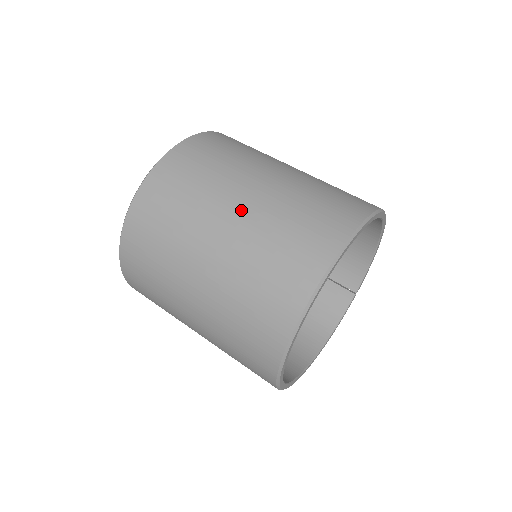
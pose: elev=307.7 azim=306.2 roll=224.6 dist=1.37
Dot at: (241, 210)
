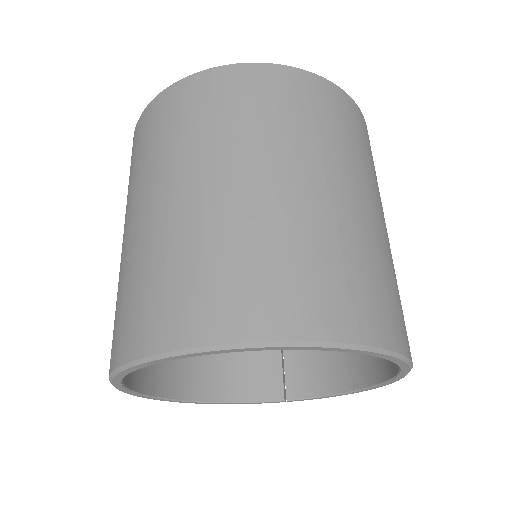
Dot at: (301, 188)
